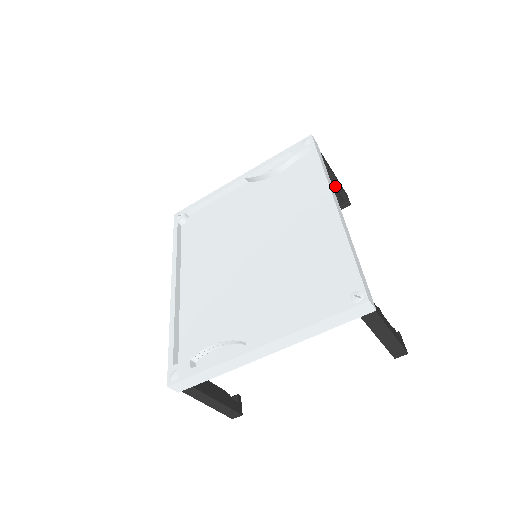
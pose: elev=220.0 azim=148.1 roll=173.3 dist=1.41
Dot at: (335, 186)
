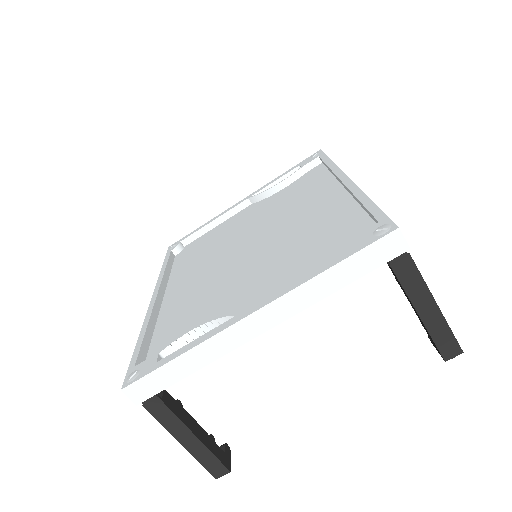
Dot at: occluded
